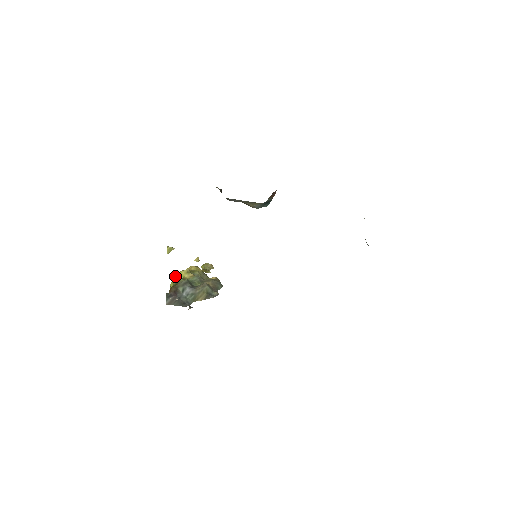
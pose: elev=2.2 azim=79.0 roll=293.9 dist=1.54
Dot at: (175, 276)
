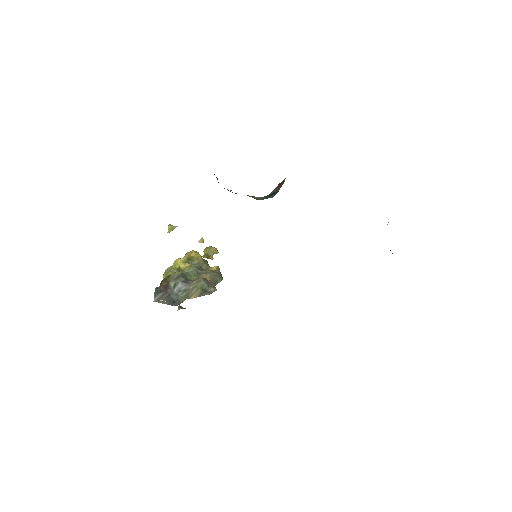
Dot at: (168, 267)
